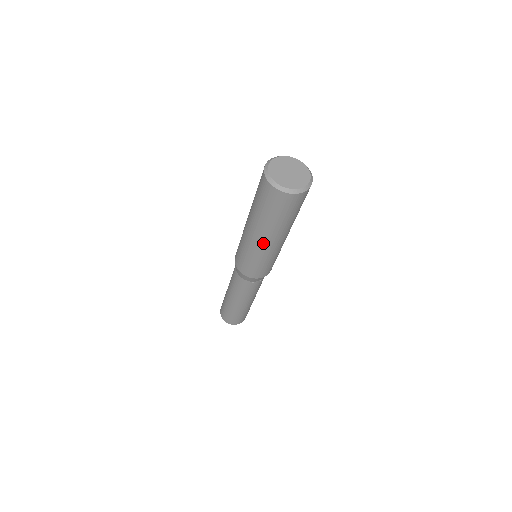
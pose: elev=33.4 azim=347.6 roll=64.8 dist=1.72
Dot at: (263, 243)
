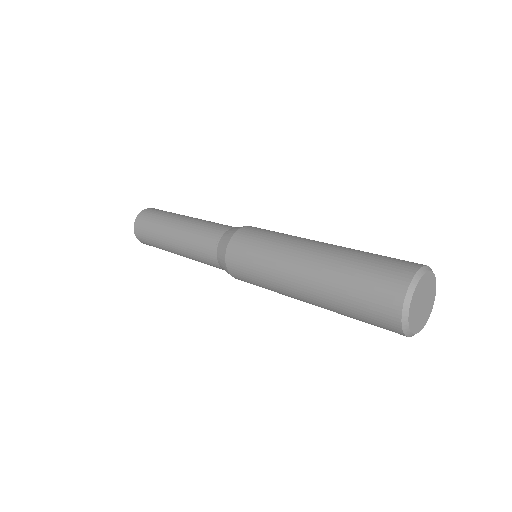
Dot at: occluded
